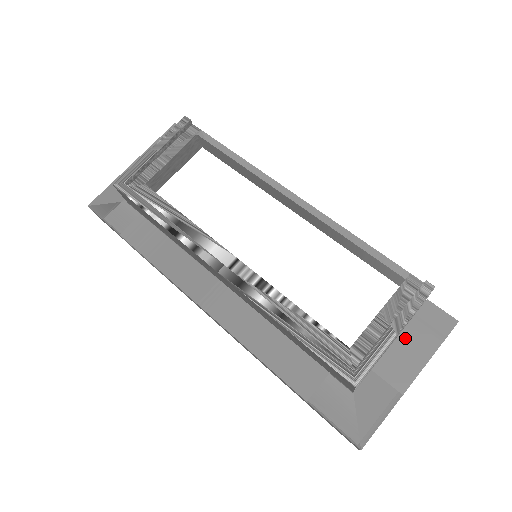
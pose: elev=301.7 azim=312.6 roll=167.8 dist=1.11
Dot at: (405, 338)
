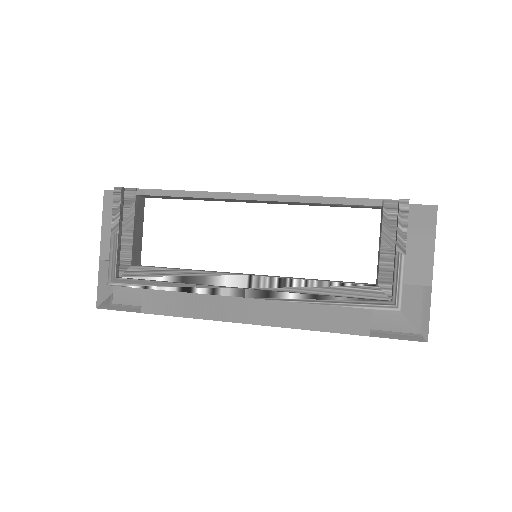
Dot at: (408, 245)
